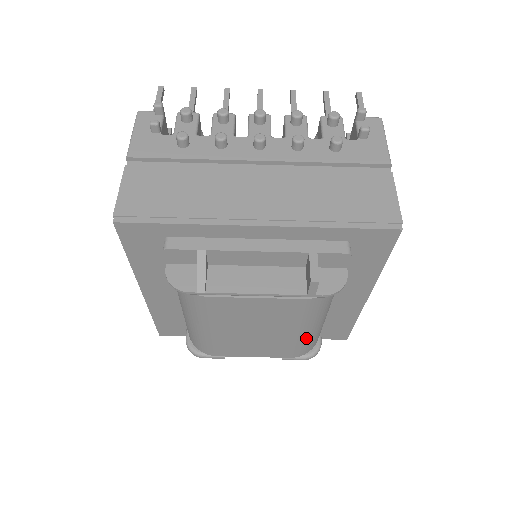
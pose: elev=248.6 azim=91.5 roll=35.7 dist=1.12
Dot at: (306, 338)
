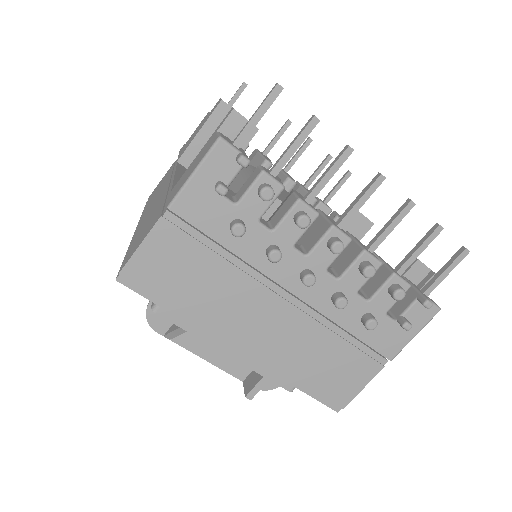
Dot at: occluded
